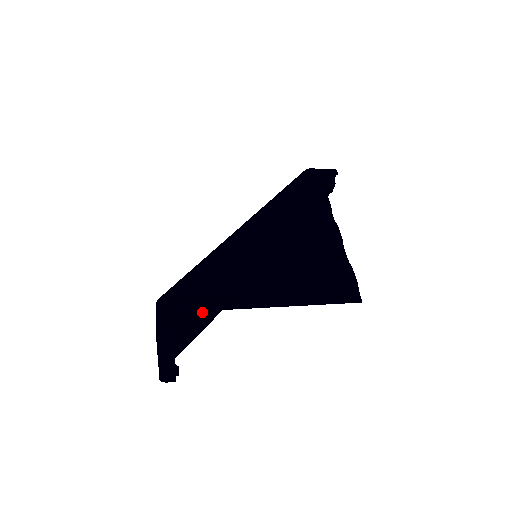
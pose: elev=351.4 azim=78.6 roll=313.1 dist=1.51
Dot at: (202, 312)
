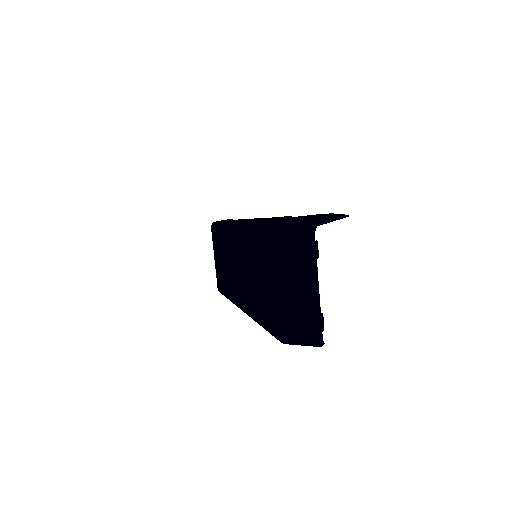
Dot at: occluded
